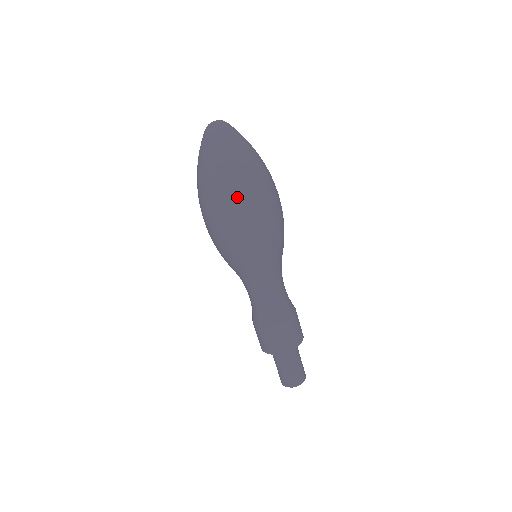
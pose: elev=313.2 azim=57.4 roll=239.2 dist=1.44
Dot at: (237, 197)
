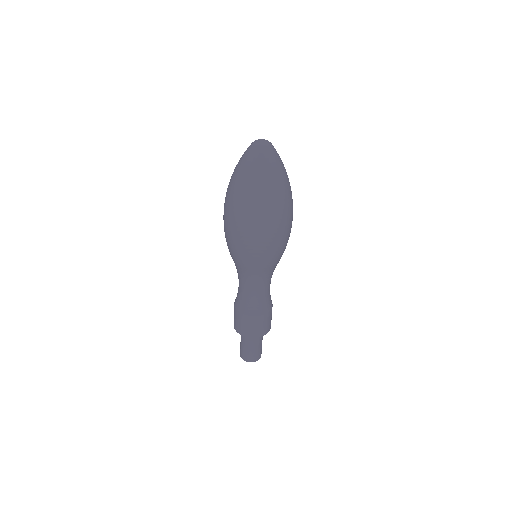
Dot at: (287, 209)
